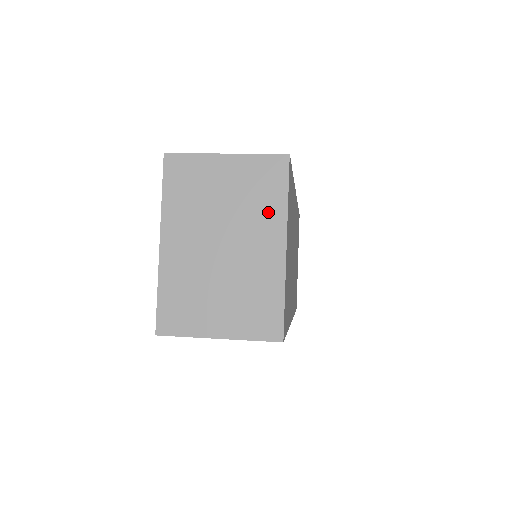
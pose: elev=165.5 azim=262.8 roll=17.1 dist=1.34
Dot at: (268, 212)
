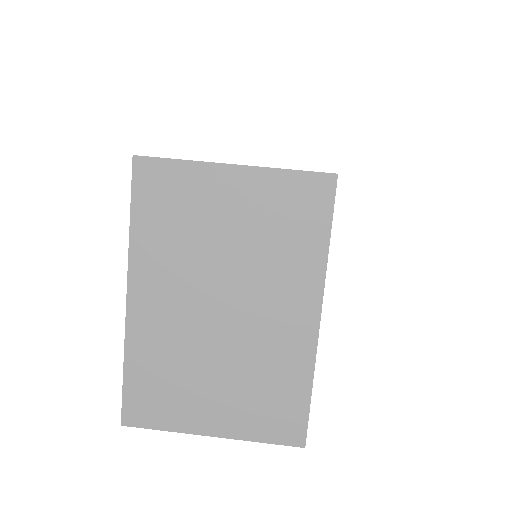
Dot at: (296, 263)
